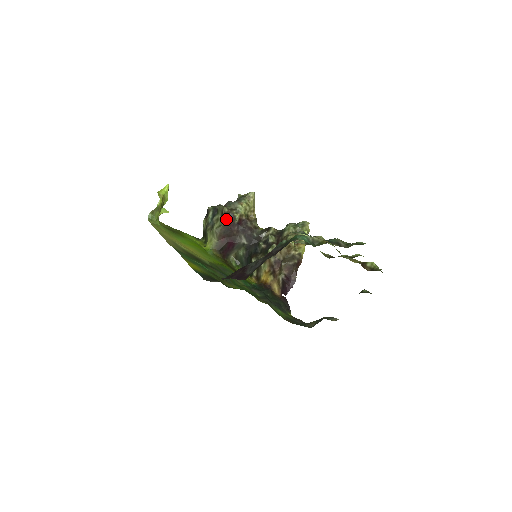
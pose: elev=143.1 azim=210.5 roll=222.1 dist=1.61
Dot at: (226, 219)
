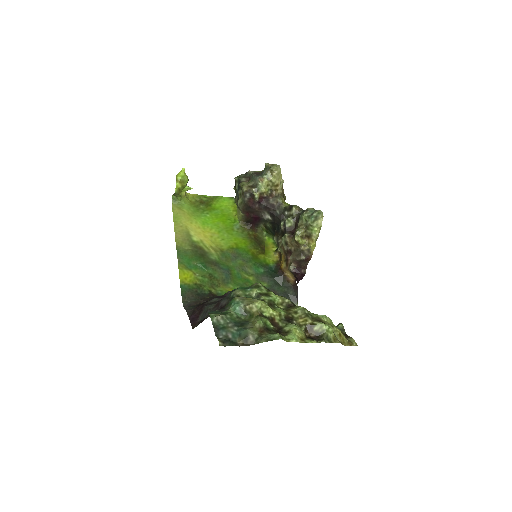
Dot at: (245, 198)
